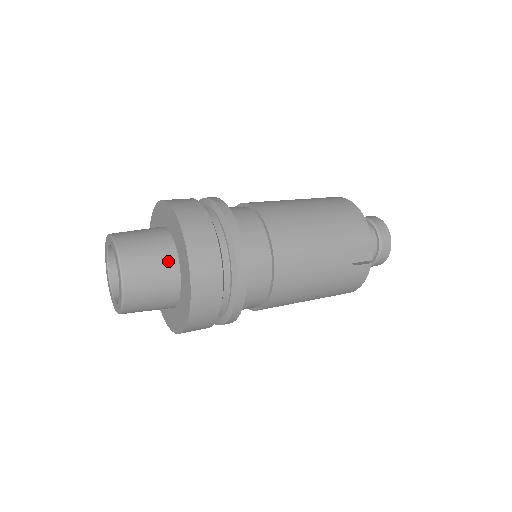
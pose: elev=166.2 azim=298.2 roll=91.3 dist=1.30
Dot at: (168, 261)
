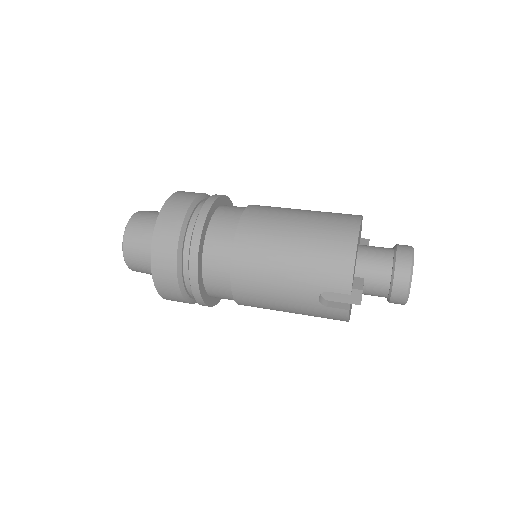
Dot at: occluded
